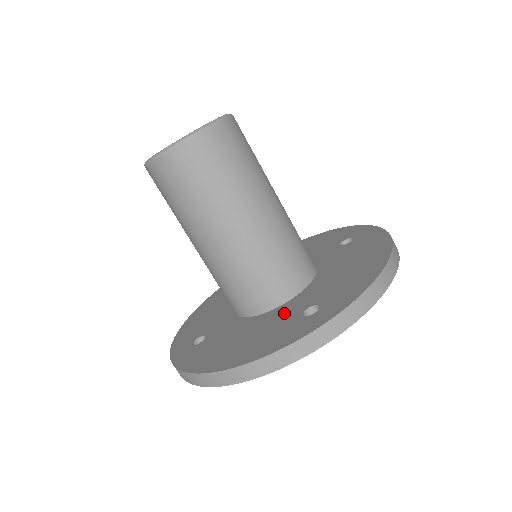
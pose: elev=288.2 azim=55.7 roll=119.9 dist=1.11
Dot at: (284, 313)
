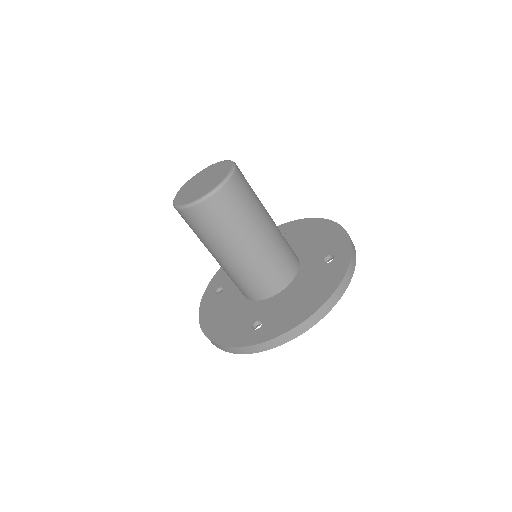
Dot at: (309, 272)
